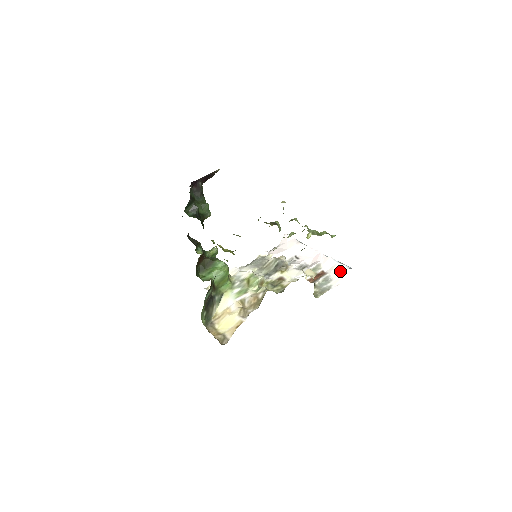
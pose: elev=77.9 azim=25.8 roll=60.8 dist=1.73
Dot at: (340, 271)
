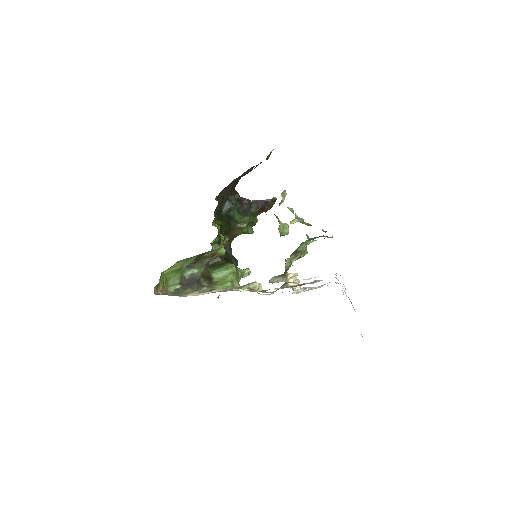
Dot at: occluded
